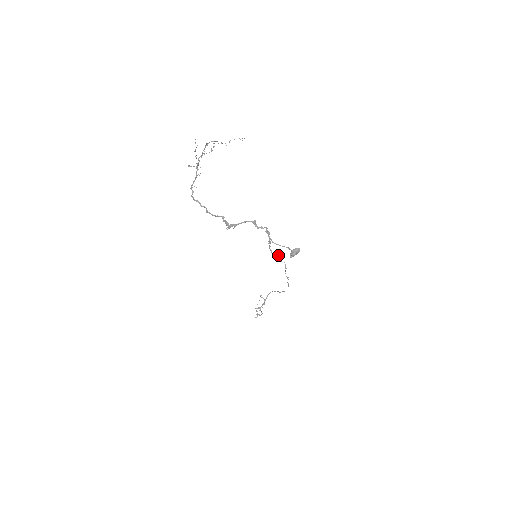
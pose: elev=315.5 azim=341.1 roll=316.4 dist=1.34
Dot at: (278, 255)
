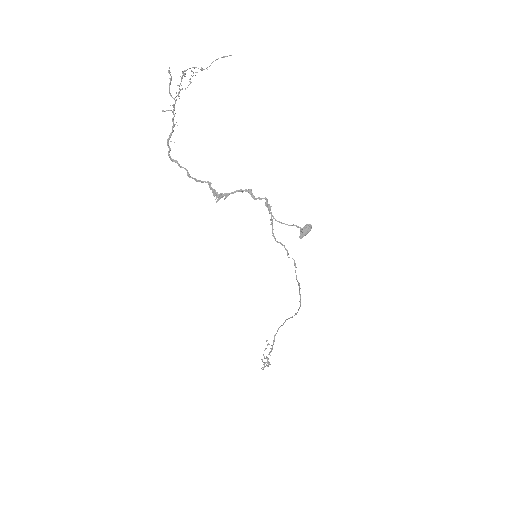
Dot at: (284, 245)
